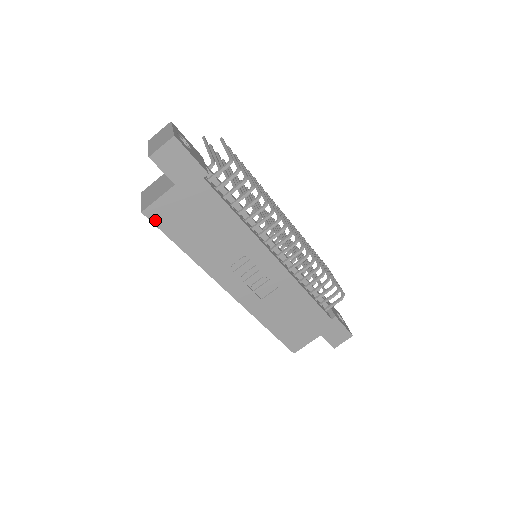
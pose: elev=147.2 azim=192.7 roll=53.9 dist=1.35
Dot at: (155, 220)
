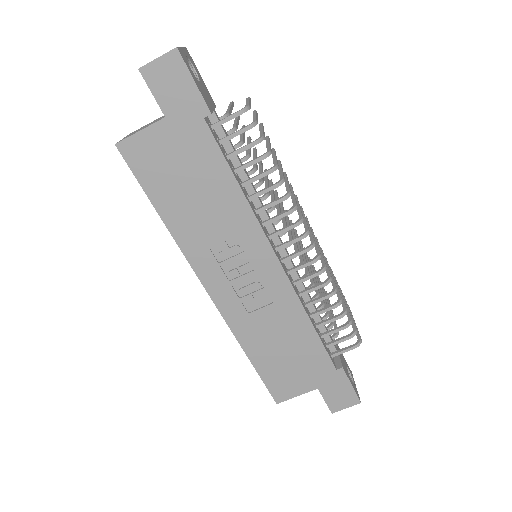
Dot at: (130, 160)
